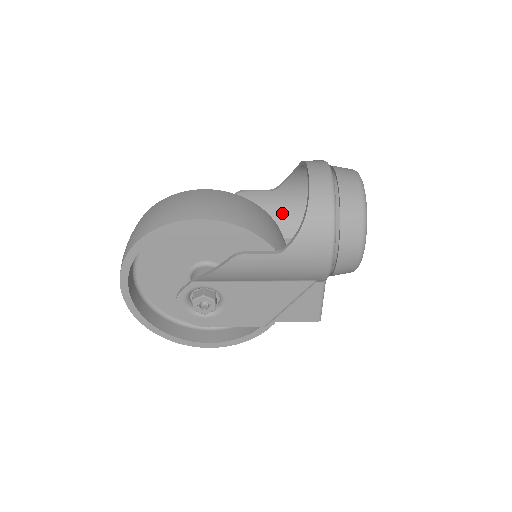
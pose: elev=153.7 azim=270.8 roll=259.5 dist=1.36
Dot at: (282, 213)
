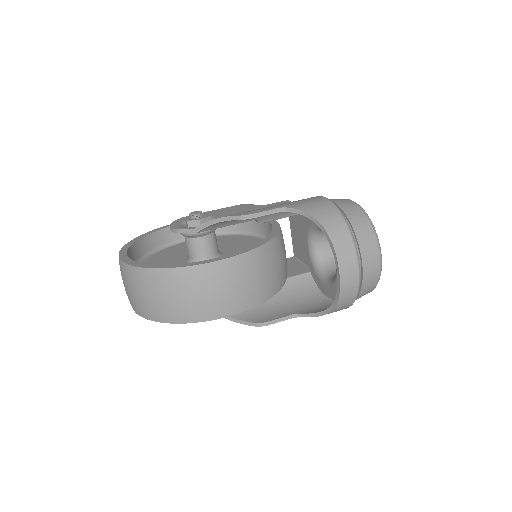
Dot at: occluded
